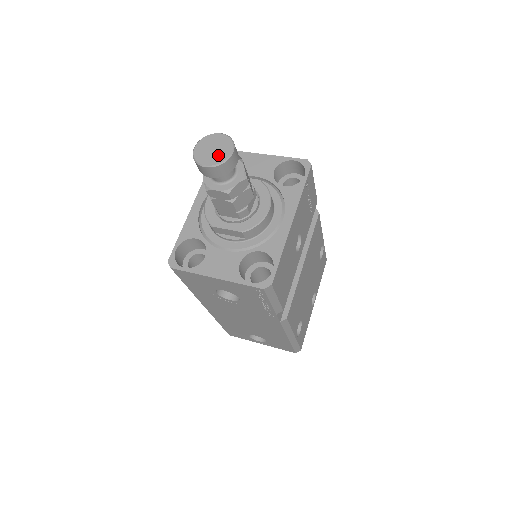
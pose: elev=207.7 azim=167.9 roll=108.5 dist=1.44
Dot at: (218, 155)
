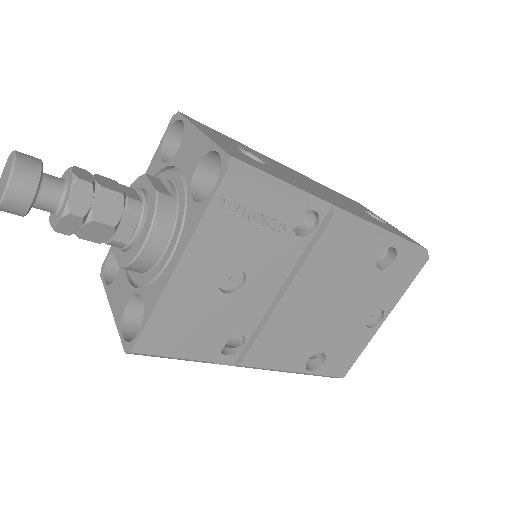
Dot at: (0, 192)
